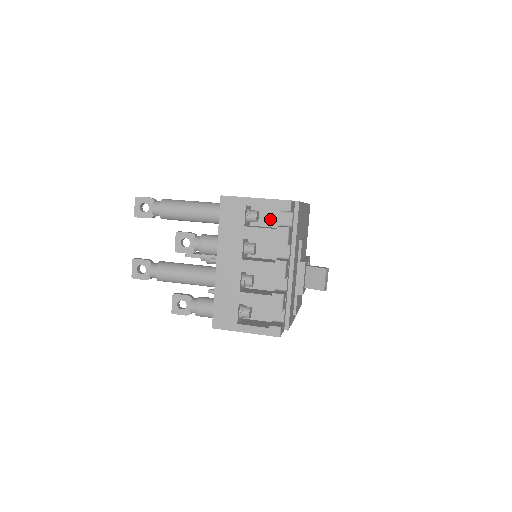
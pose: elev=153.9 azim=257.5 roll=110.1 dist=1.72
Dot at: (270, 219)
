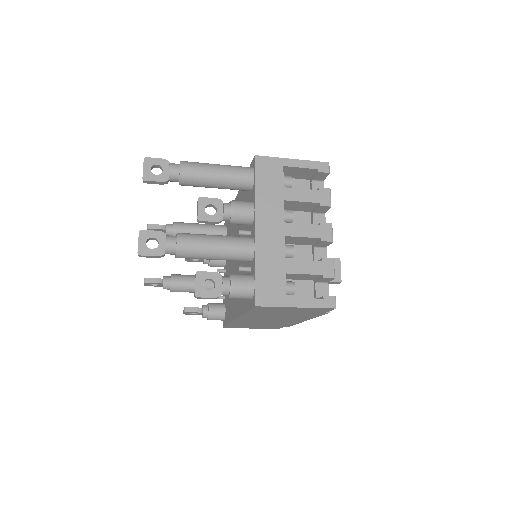
Dot at: occluded
